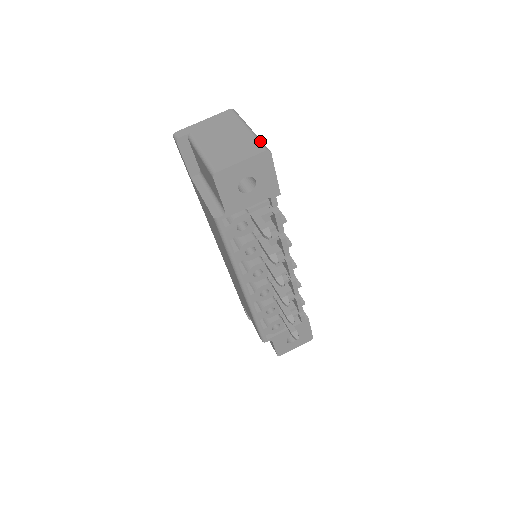
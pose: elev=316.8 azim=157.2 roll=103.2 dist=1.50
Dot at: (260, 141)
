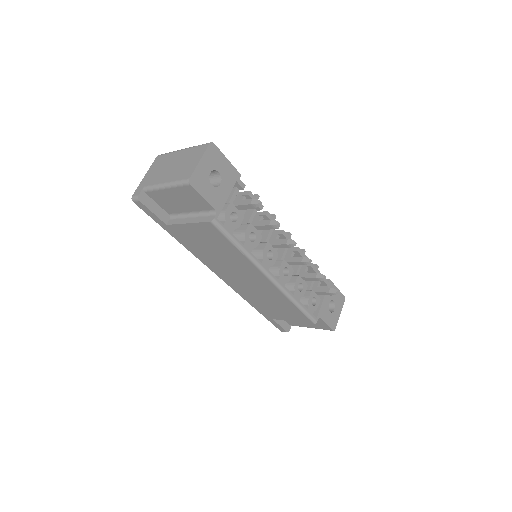
Dot at: (199, 145)
